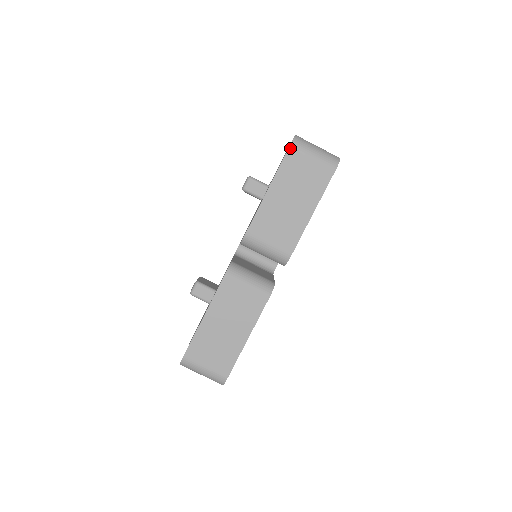
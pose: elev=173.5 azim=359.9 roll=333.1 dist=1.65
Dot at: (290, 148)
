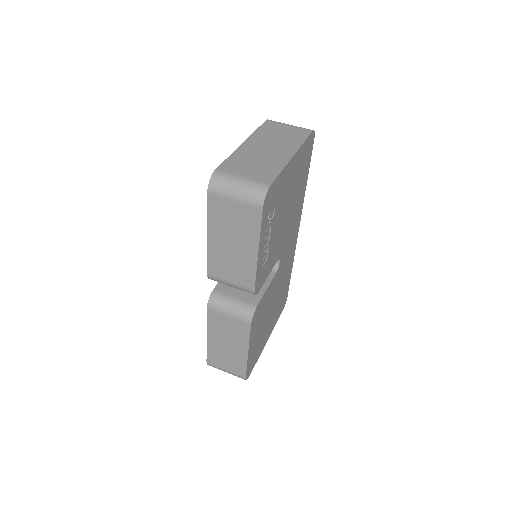
Dot at: (208, 194)
